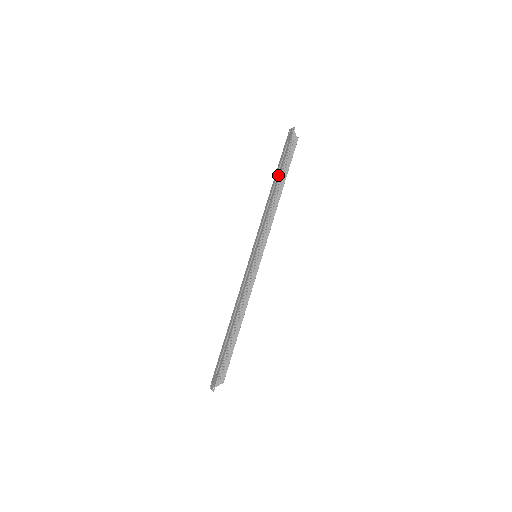
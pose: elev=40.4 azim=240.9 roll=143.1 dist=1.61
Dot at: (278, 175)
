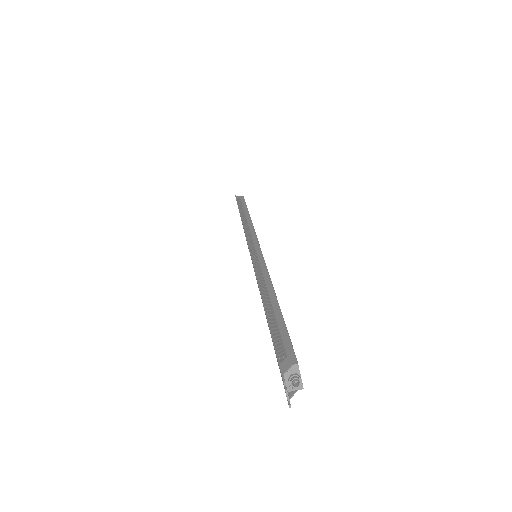
Dot at: occluded
